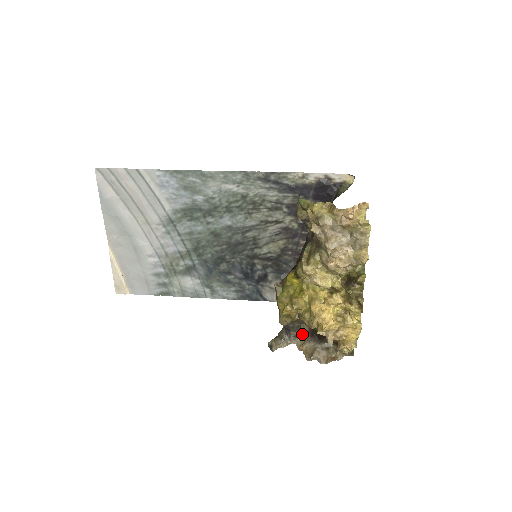
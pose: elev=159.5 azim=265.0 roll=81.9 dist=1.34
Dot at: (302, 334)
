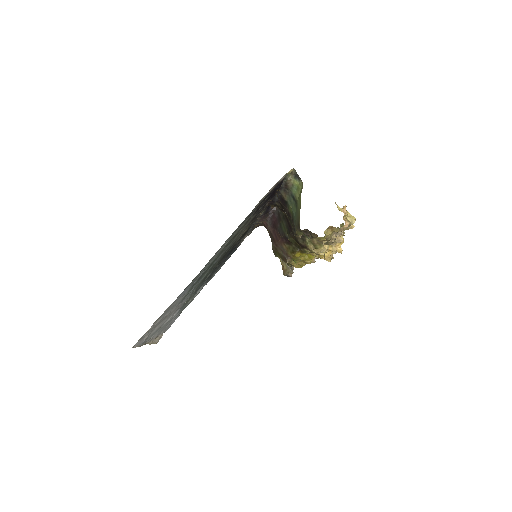
Dot at: occluded
